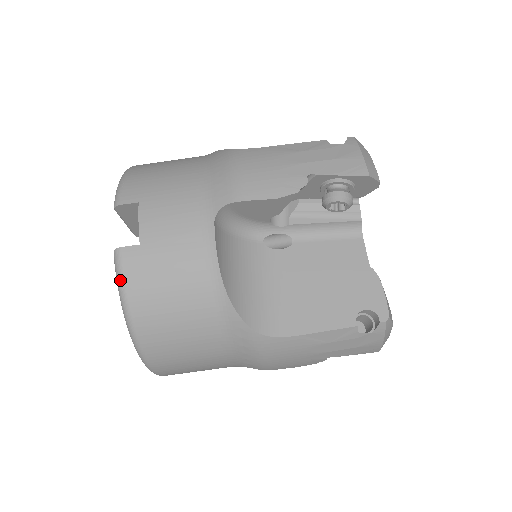
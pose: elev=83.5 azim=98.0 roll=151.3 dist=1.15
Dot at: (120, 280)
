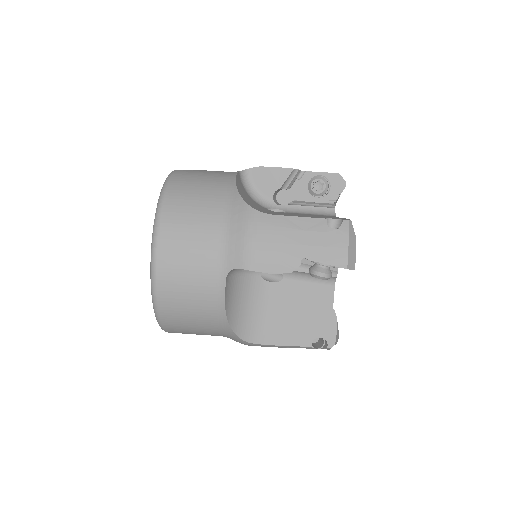
Dot at: (169, 176)
